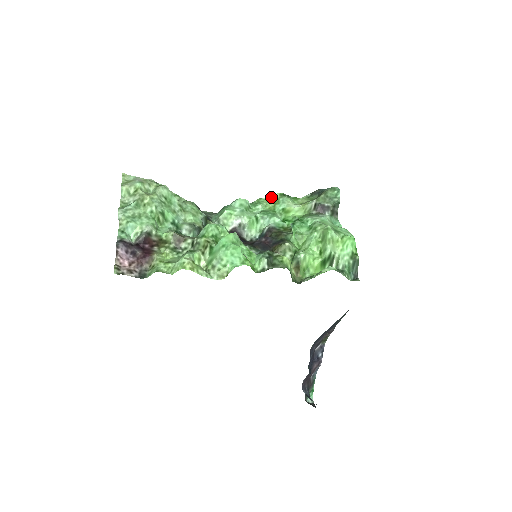
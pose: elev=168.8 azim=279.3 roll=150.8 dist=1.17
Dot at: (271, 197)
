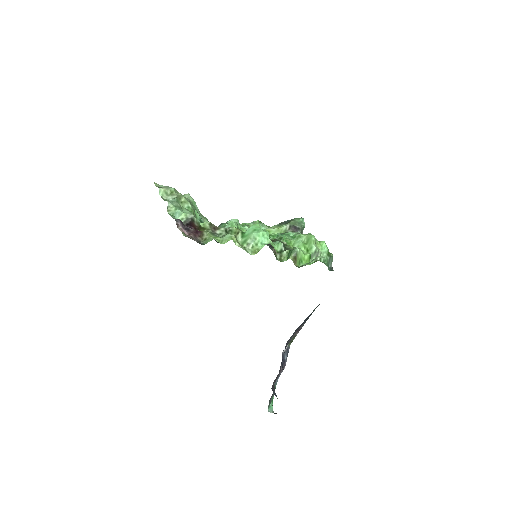
Dot at: (252, 223)
